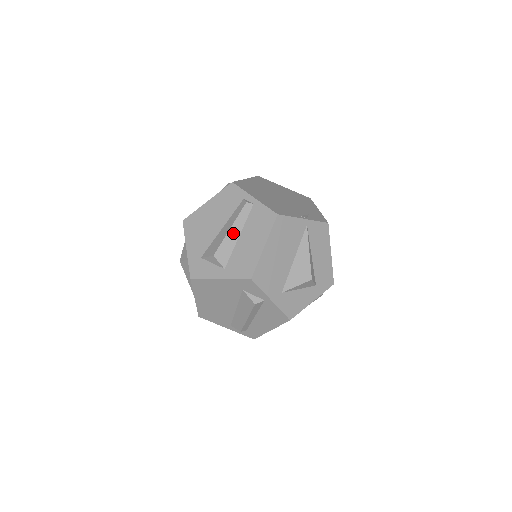
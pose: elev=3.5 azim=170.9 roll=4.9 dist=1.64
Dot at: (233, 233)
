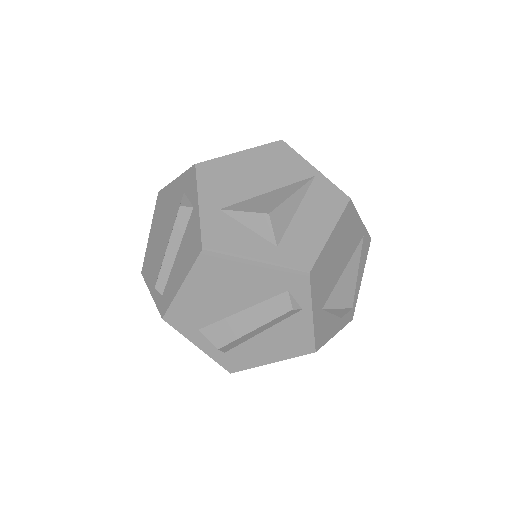
Dot at: occluded
